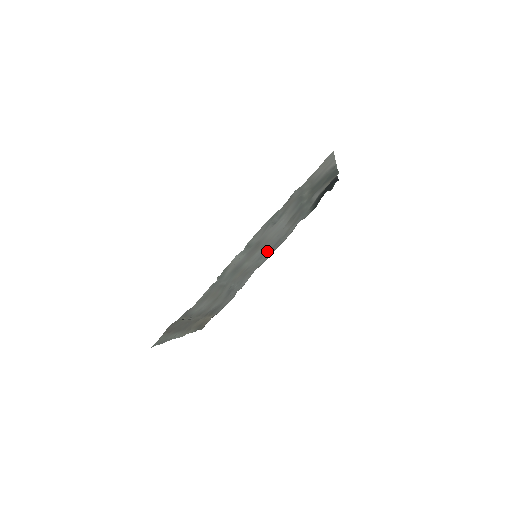
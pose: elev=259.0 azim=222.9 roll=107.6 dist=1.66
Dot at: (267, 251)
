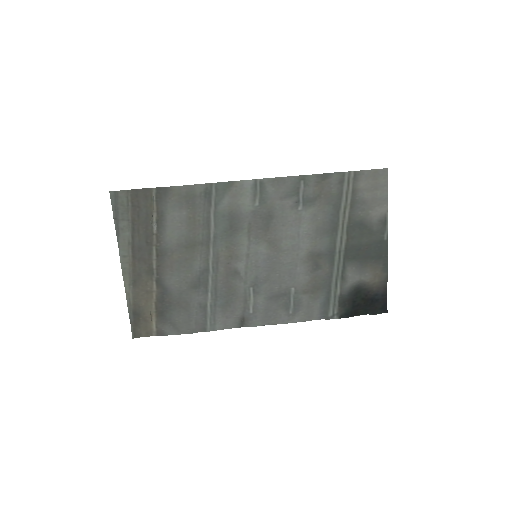
Dot at: (267, 287)
